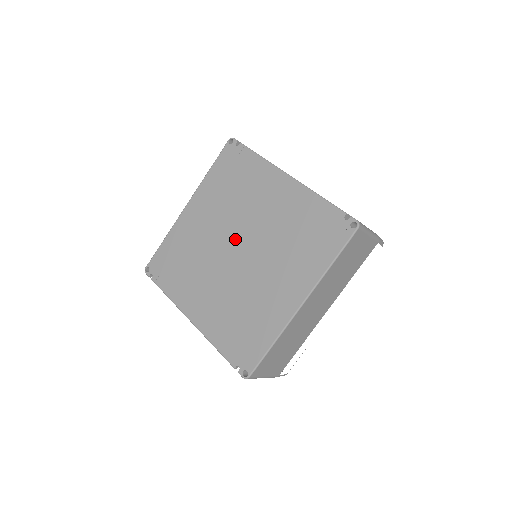
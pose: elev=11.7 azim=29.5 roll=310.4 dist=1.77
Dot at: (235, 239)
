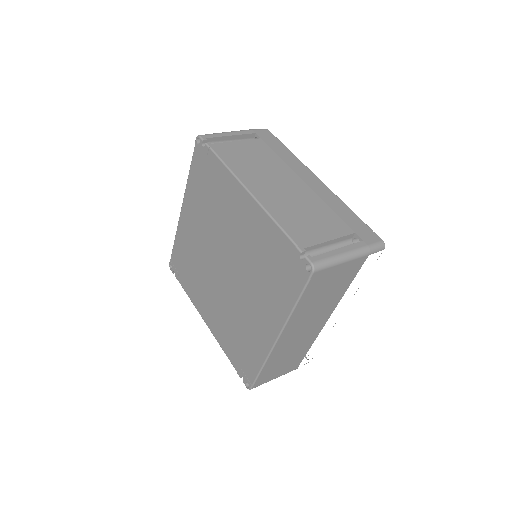
Dot at: (220, 255)
